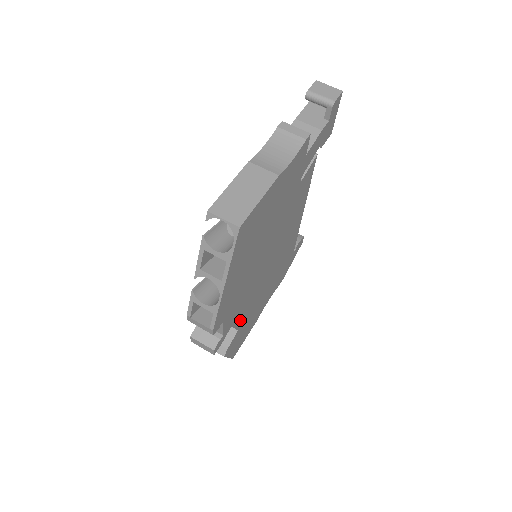
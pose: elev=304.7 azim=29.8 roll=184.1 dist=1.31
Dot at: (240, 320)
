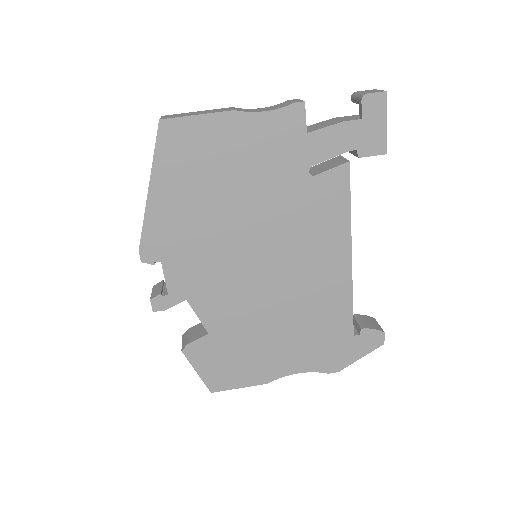
Dot at: (210, 316)
